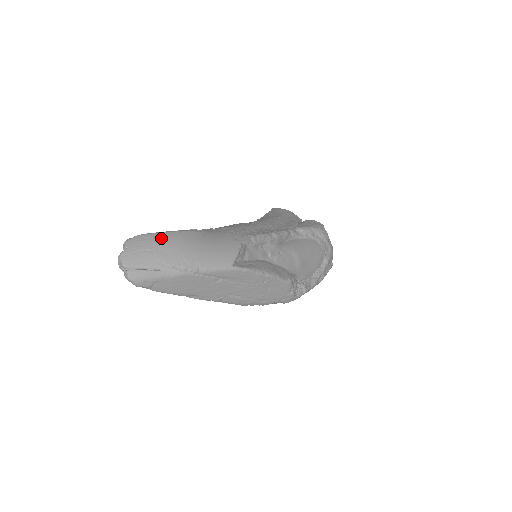
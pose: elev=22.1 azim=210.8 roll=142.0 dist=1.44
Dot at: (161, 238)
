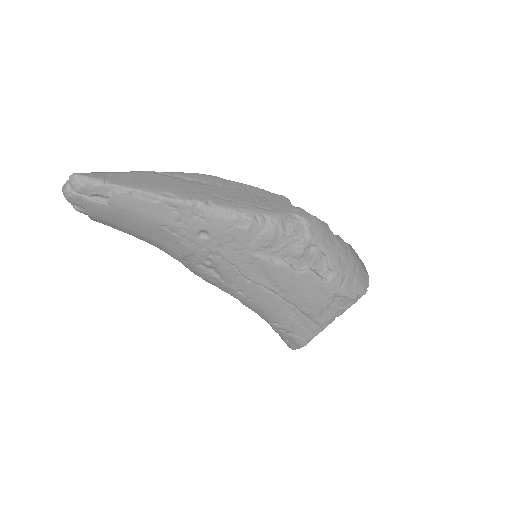
Dot at: occluded
